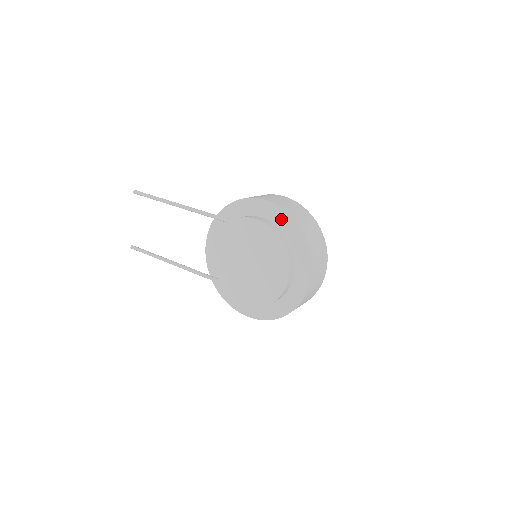
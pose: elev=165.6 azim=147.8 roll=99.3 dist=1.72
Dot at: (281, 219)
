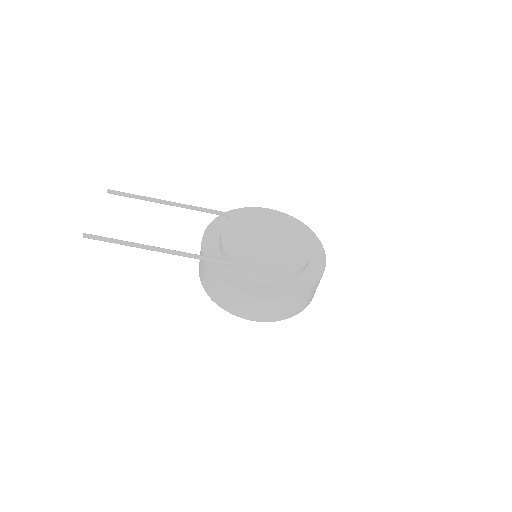
Dot at: occluded
